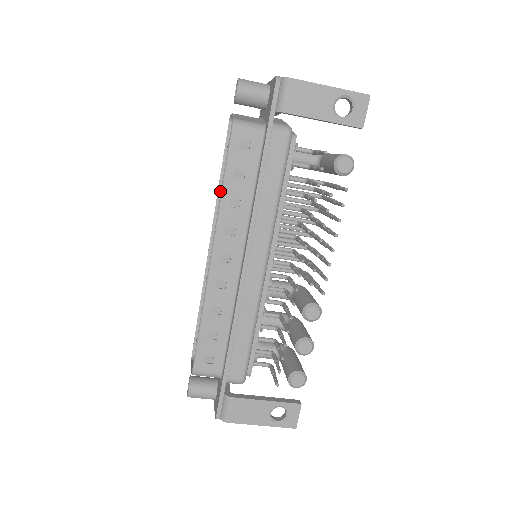
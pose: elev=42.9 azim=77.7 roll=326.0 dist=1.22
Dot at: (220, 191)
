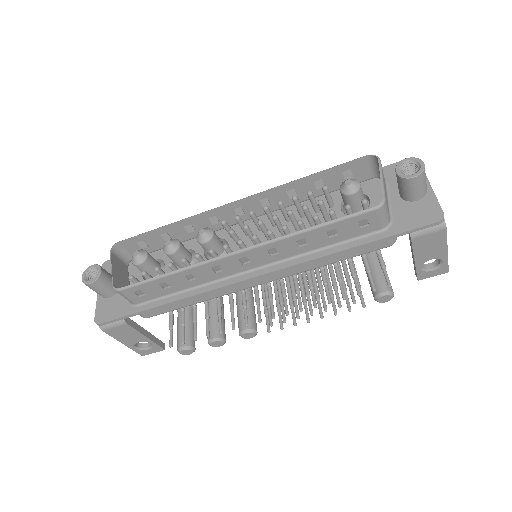
Dot at: (292, 183)
